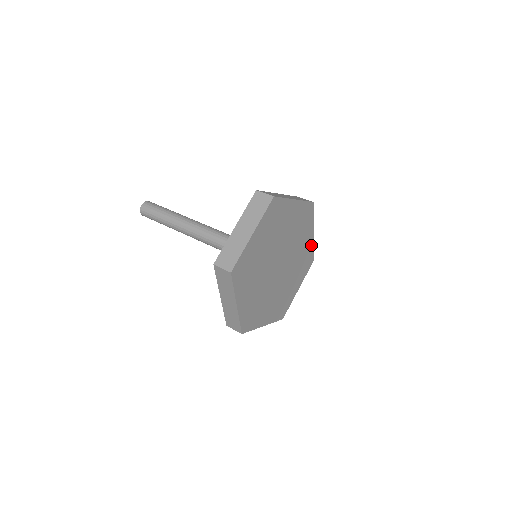
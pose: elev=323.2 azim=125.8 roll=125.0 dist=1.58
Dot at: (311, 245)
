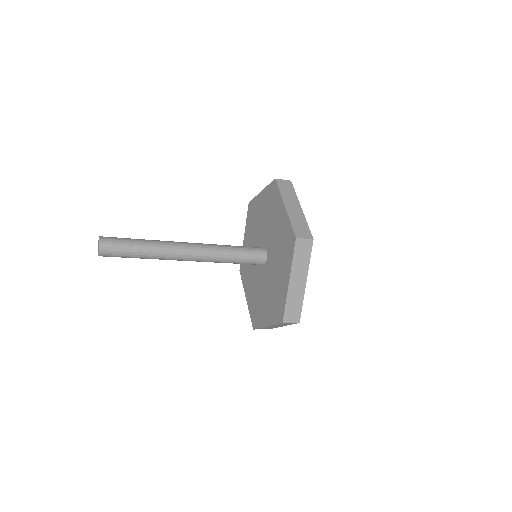
Dot at: occluded
